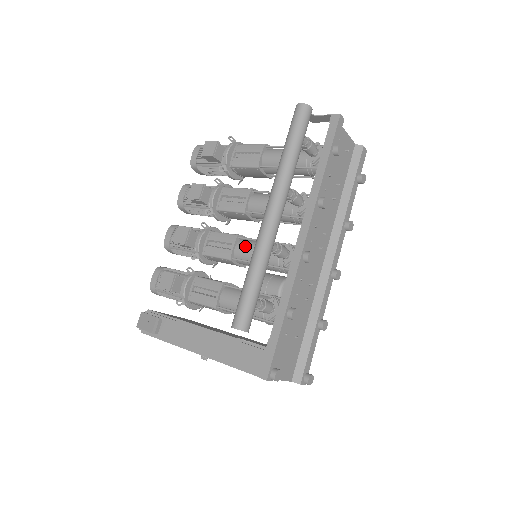
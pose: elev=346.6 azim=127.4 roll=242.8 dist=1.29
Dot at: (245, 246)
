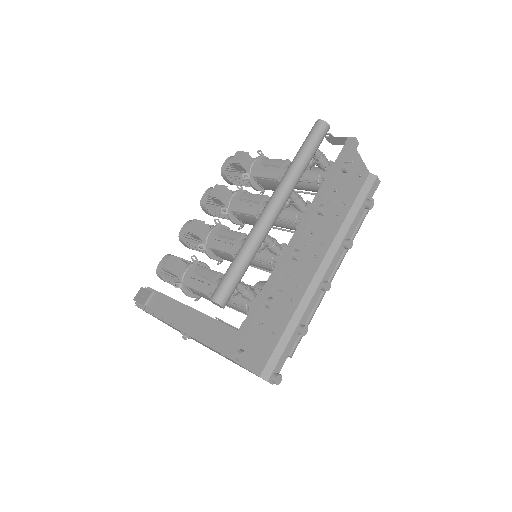
Dot at: occluded
